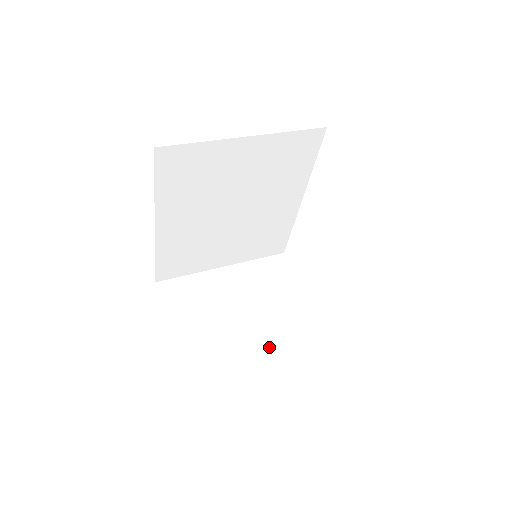
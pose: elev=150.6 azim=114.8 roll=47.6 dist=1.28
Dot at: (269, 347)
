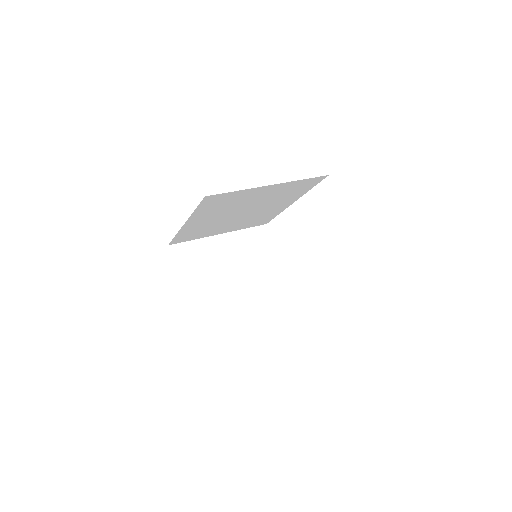
Dot at: (248, 305)
